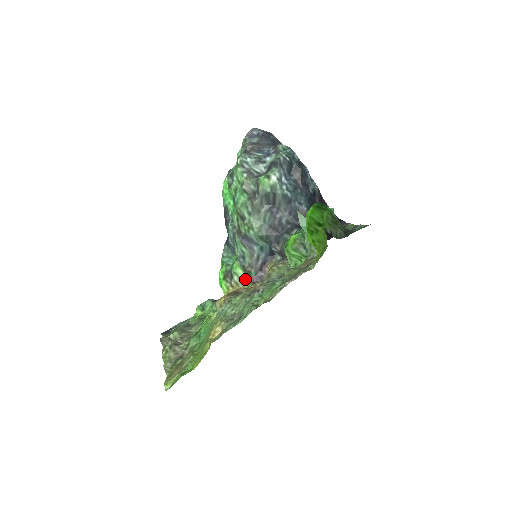
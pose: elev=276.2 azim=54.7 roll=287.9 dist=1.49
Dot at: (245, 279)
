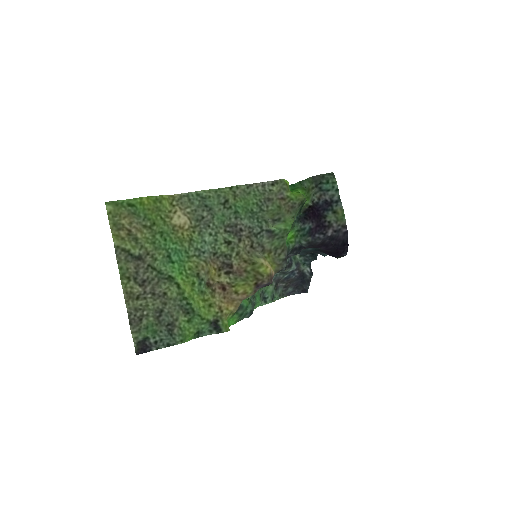
Dot at: occluded
